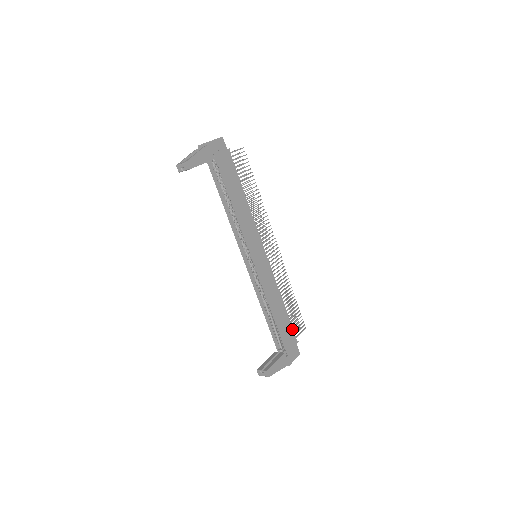
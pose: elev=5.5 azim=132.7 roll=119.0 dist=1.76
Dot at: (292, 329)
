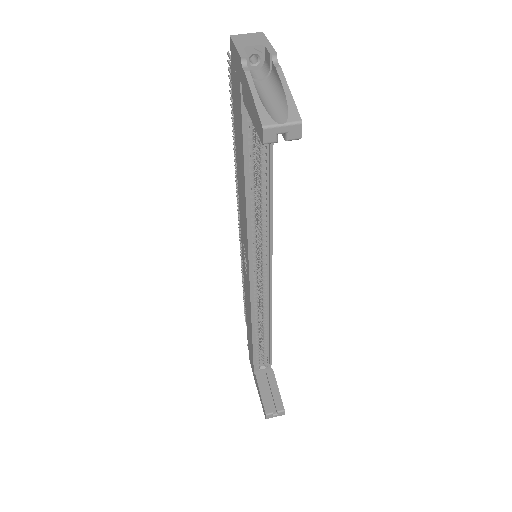
Dot at: occluded
